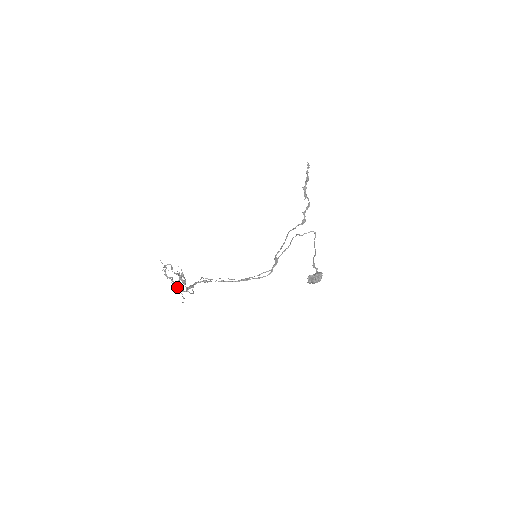
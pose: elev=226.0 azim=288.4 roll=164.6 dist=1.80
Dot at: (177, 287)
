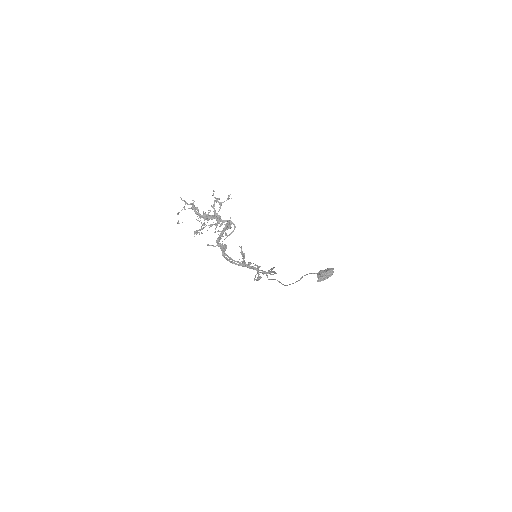
Dot at: (216, 216)
